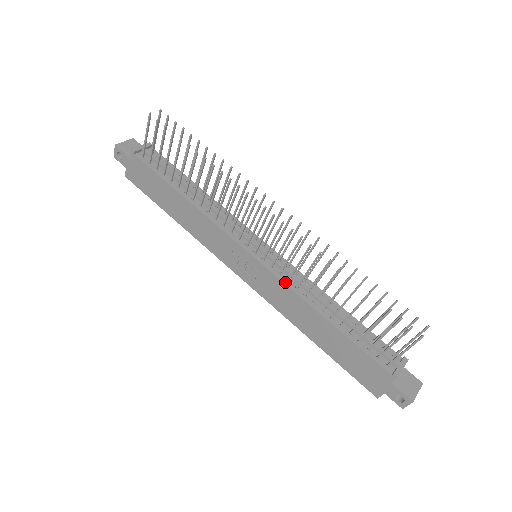
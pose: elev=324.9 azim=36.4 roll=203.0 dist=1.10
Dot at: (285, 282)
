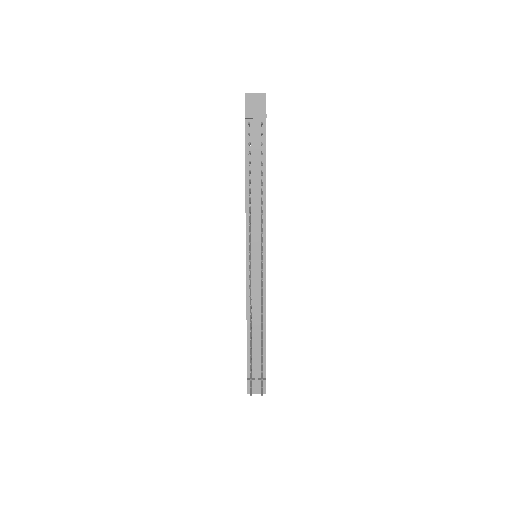
Dot at: (248, 290)
